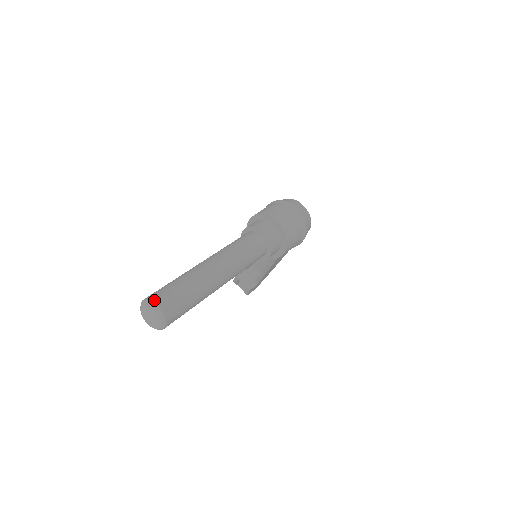
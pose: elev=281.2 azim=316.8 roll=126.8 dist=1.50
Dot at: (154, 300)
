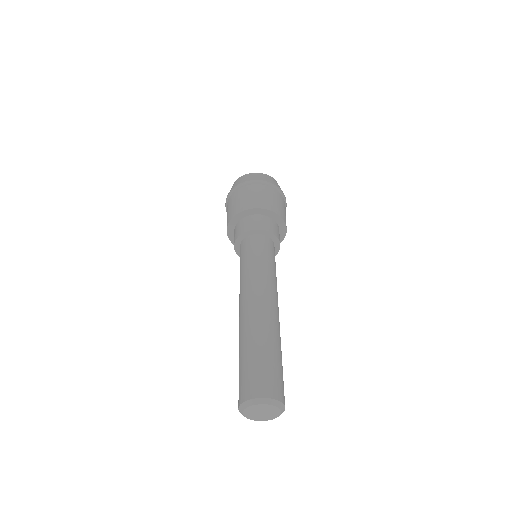
Dot at: (252, 396)
